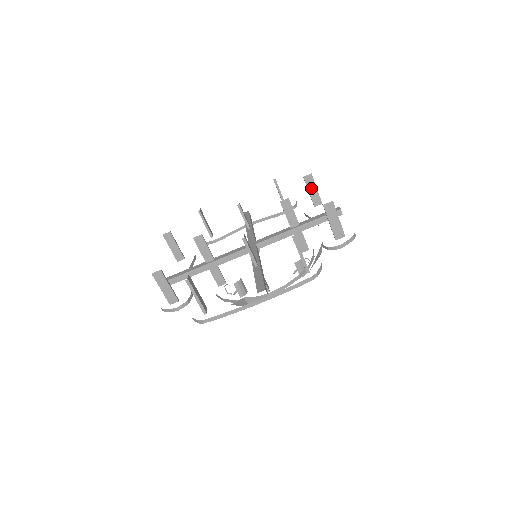
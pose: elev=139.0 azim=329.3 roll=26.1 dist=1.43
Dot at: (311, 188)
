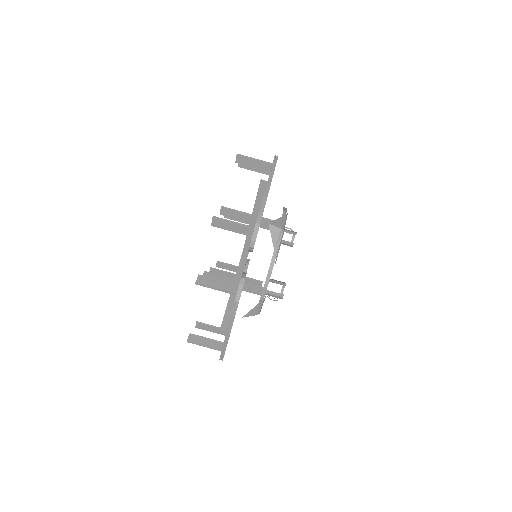
Dot at: occluded
